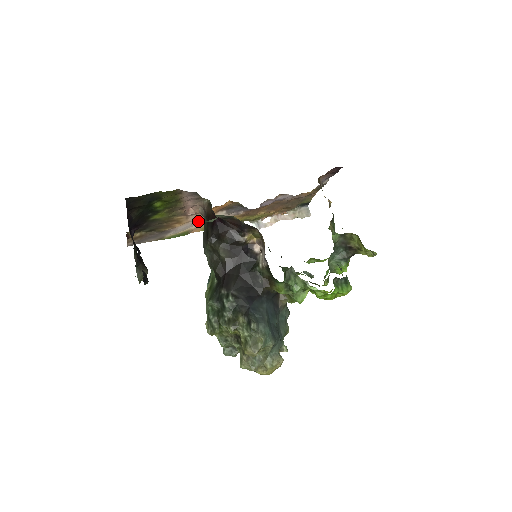
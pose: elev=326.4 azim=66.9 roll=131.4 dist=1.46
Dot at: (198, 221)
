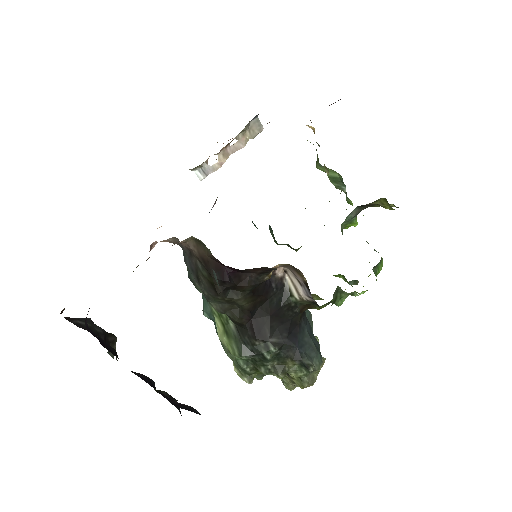
Dot at: occluded
